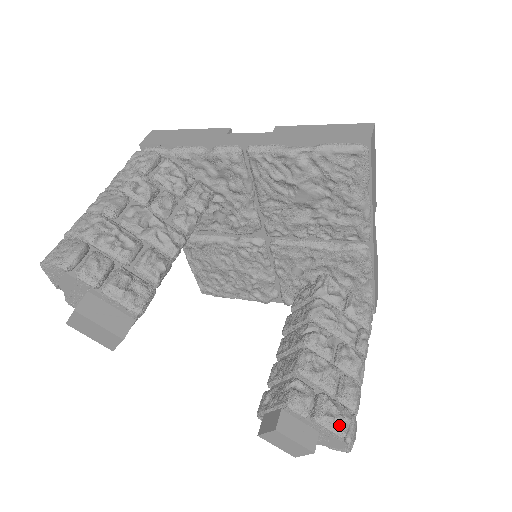
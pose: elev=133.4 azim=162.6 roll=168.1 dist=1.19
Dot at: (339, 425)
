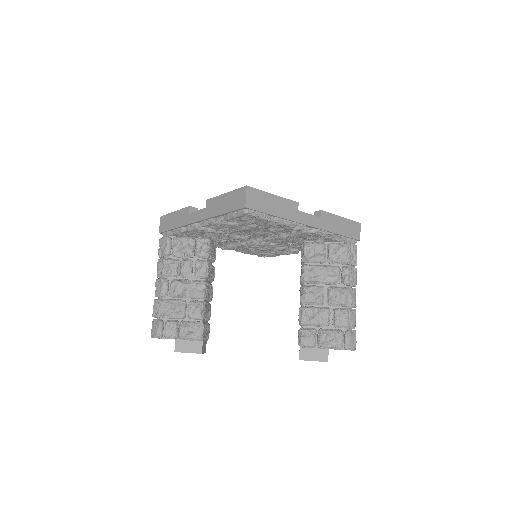
Dot at: (334, 345)
